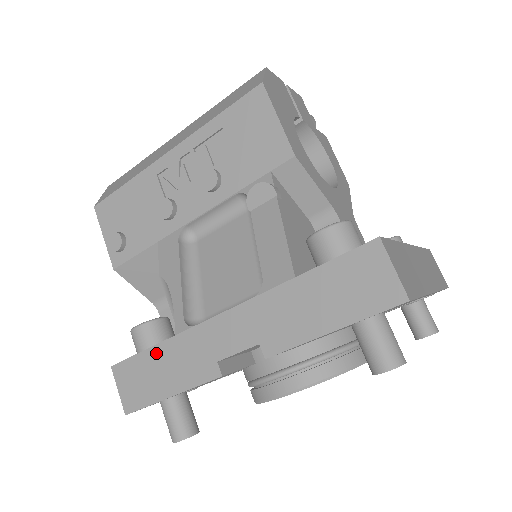
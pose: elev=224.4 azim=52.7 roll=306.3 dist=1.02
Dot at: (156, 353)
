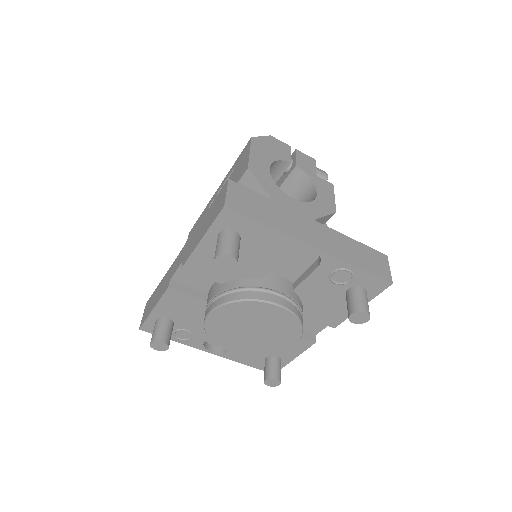
Dot at: (159, 287)
